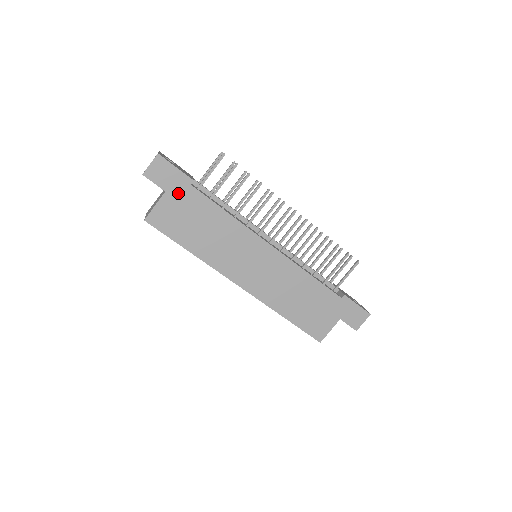
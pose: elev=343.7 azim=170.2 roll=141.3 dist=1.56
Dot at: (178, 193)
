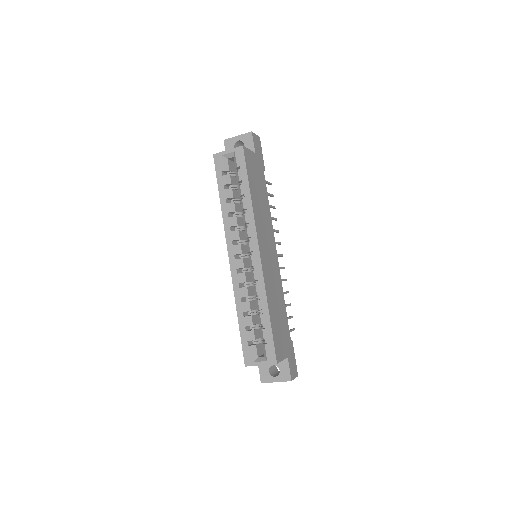
Dot at: (258, 163)
